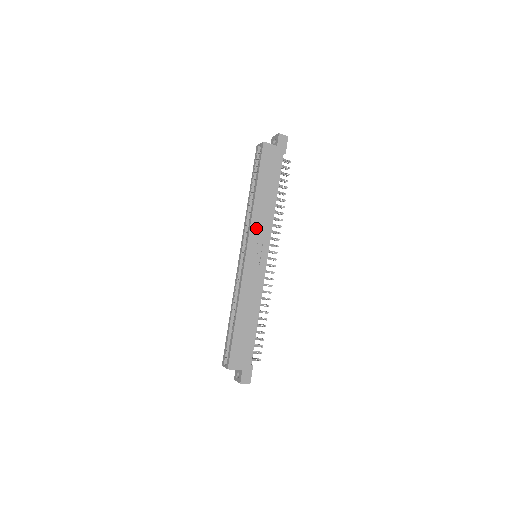
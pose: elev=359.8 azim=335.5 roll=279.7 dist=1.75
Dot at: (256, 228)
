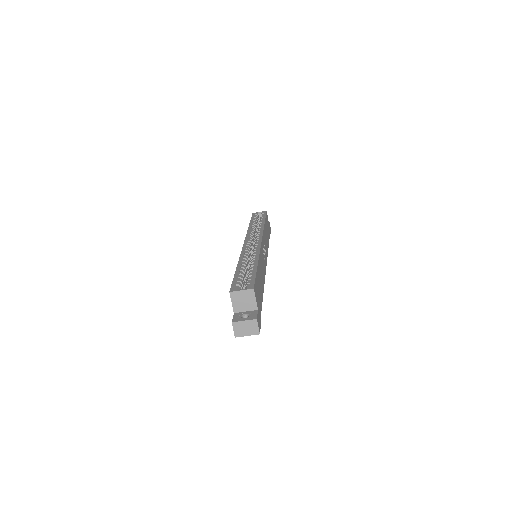
Dot at: (264, 238)
